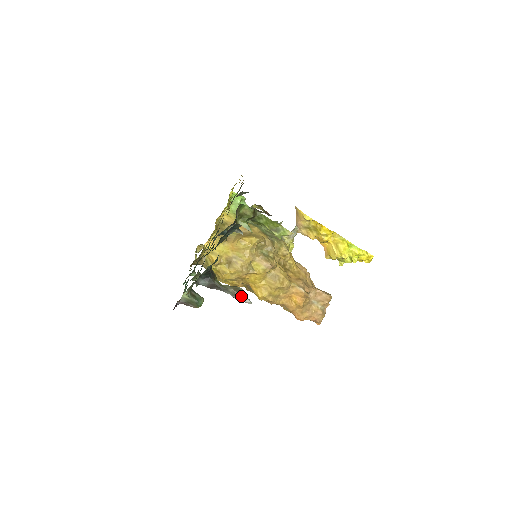
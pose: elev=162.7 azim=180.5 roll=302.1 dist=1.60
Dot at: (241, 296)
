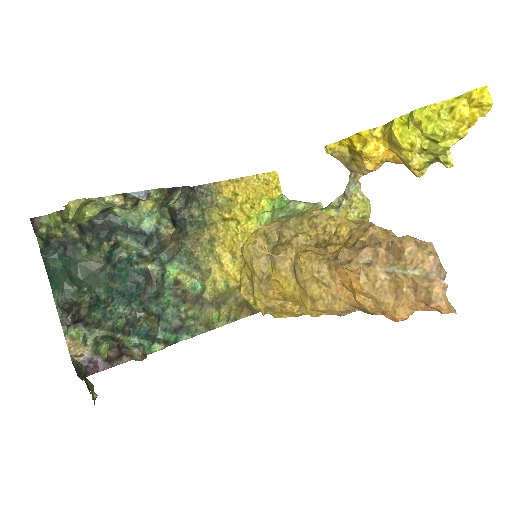
Dot at: occluded
